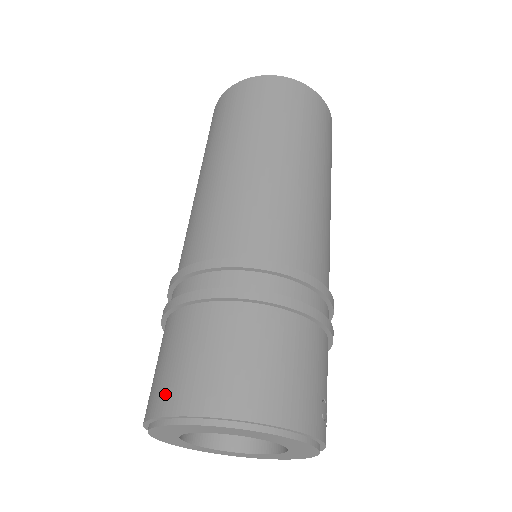
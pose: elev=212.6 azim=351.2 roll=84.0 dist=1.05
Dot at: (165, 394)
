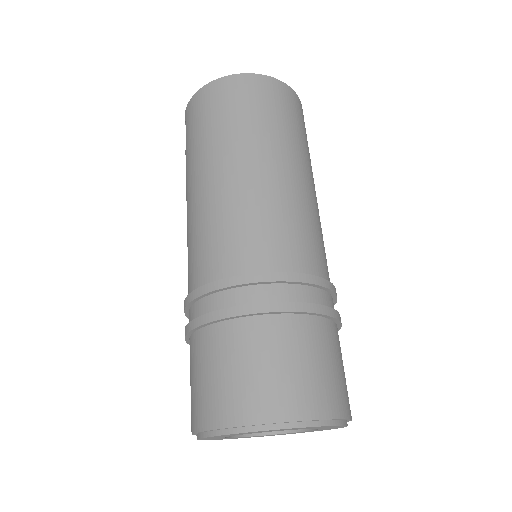
Dot at: (218, 407)
